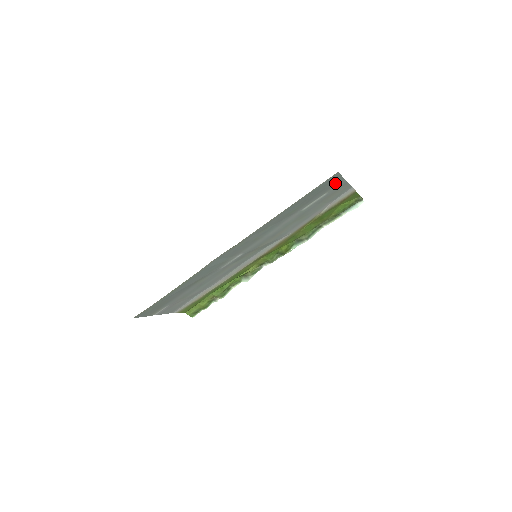
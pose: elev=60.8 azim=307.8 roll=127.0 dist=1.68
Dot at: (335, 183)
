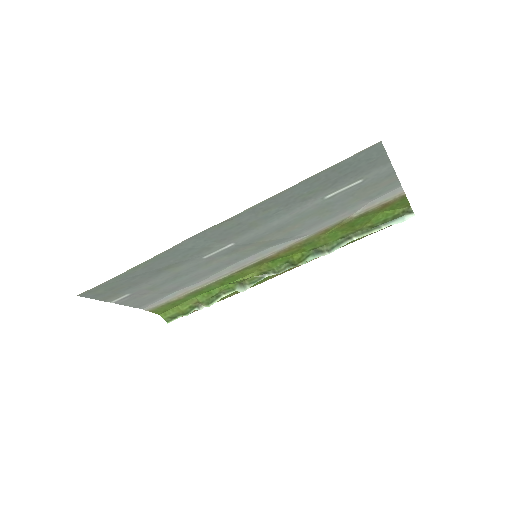
Dot at: (376, 164)
